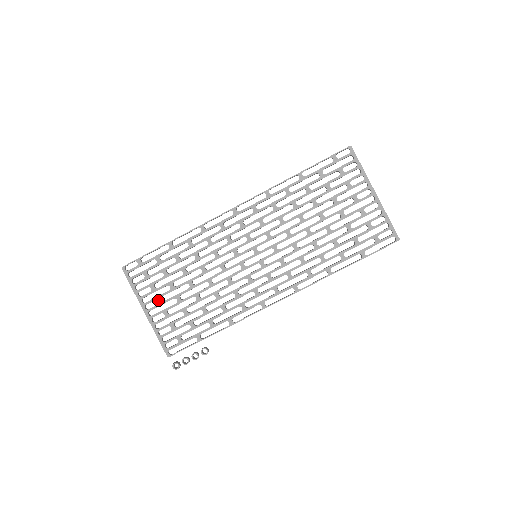
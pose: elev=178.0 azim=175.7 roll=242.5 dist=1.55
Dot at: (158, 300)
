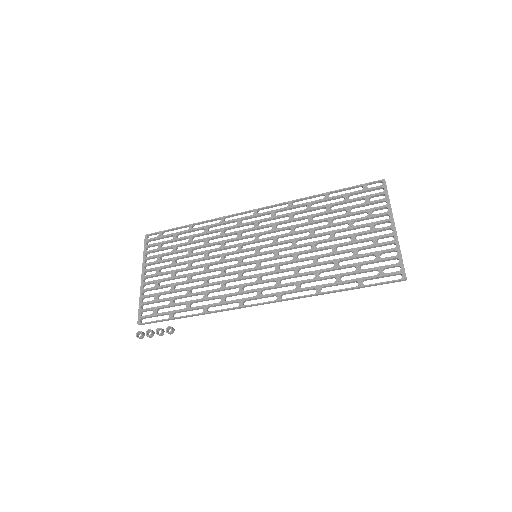
Dot at: (157, 270)
